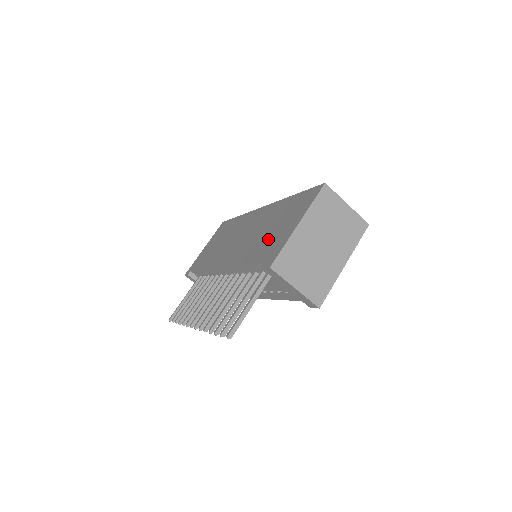
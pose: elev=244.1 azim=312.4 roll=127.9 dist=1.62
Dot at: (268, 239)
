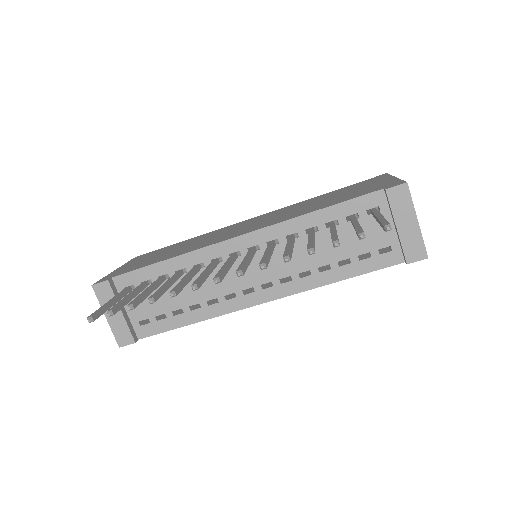
Dot at: (343, 195)
